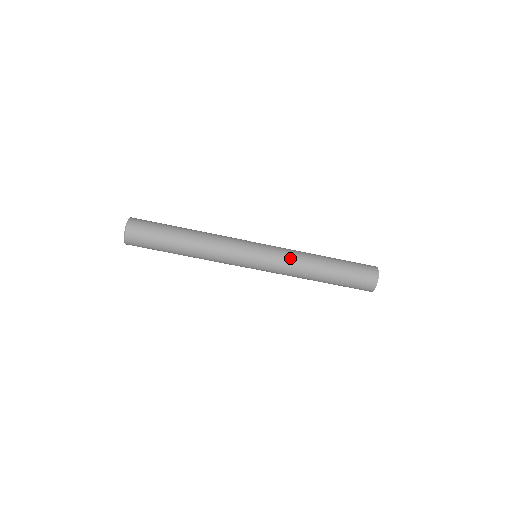
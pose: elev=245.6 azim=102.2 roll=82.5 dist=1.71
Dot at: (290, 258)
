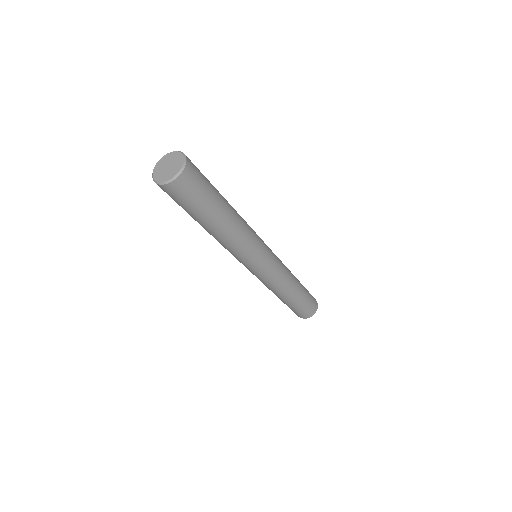
Dot at: (274, 284)
